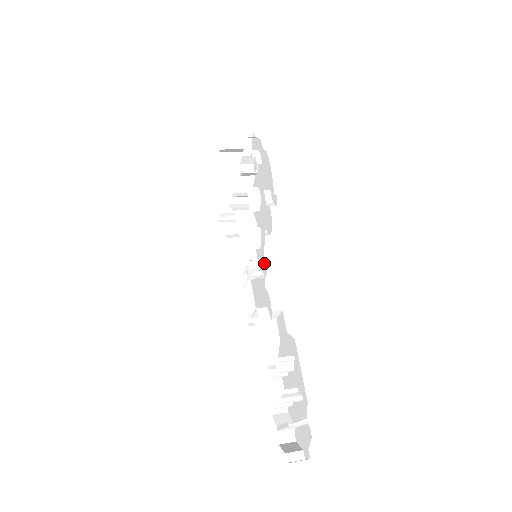
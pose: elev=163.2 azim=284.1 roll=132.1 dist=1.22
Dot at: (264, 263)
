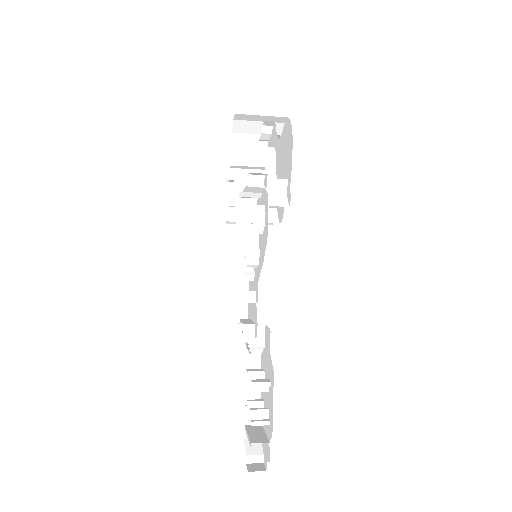
Dot at: (257, 289)
